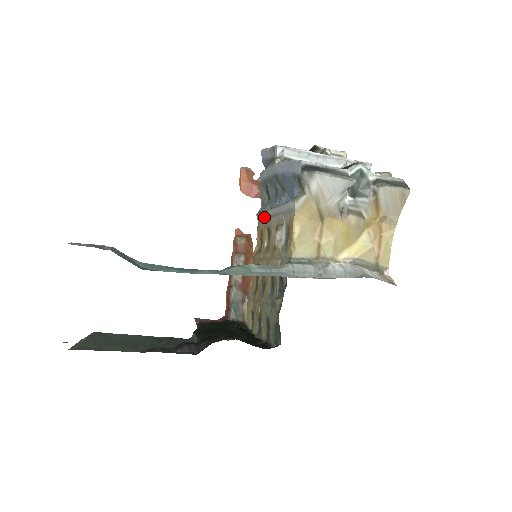
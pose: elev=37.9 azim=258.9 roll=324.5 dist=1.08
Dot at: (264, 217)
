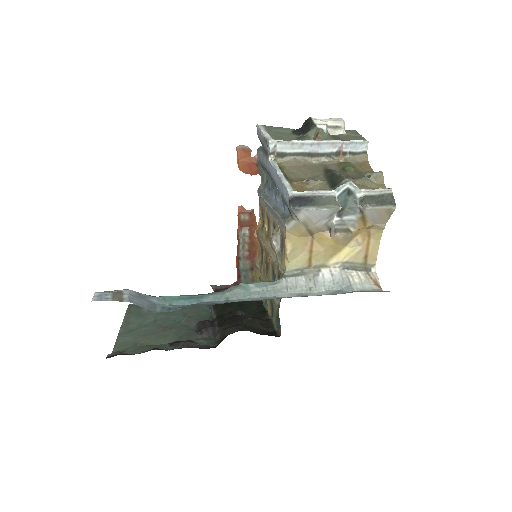
Dot at: (263, 201)
